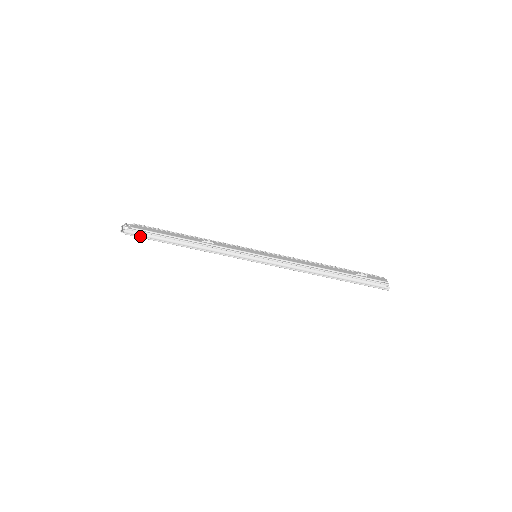
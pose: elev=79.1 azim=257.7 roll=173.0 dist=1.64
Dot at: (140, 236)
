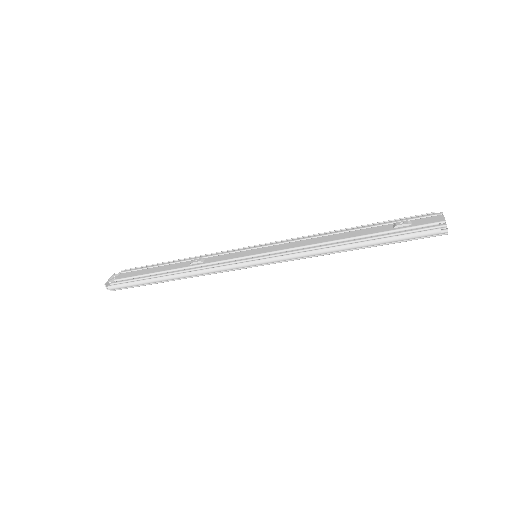
Dot at: (124, 287)
